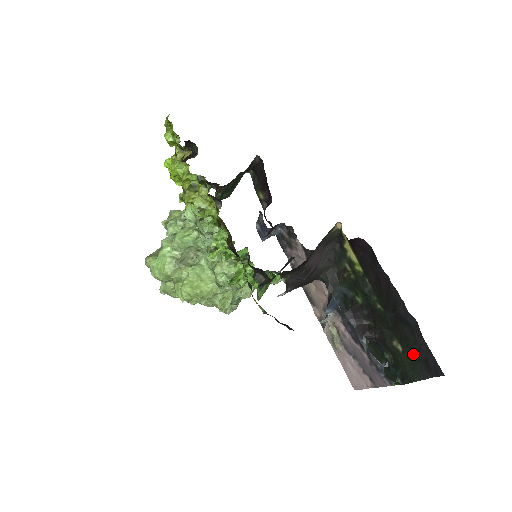
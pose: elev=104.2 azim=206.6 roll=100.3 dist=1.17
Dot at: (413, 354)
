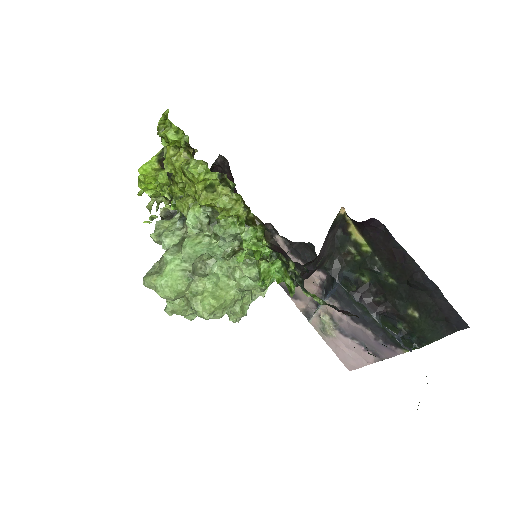
Dot at: (432, 316)
